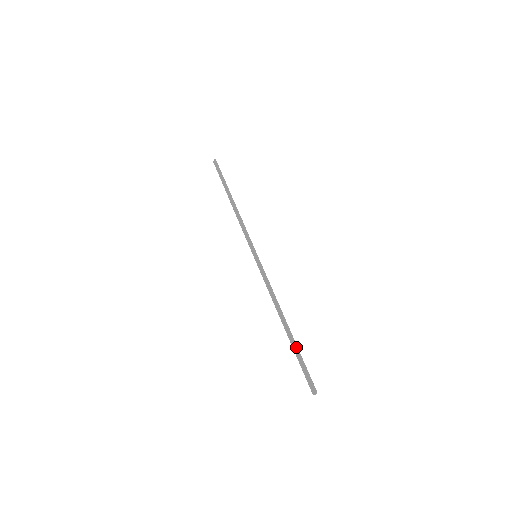
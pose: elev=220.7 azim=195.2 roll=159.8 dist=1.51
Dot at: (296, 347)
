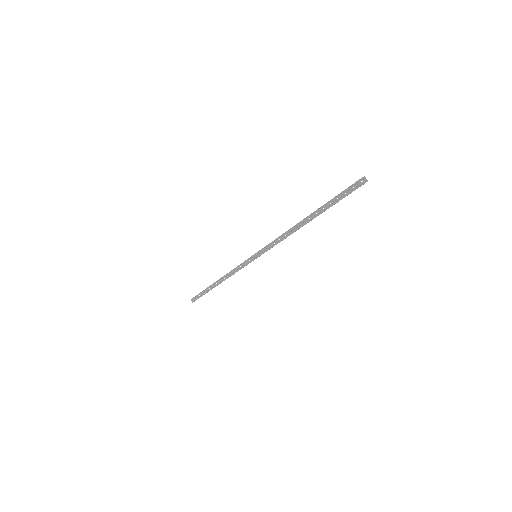
Dot at: (325, 204)
